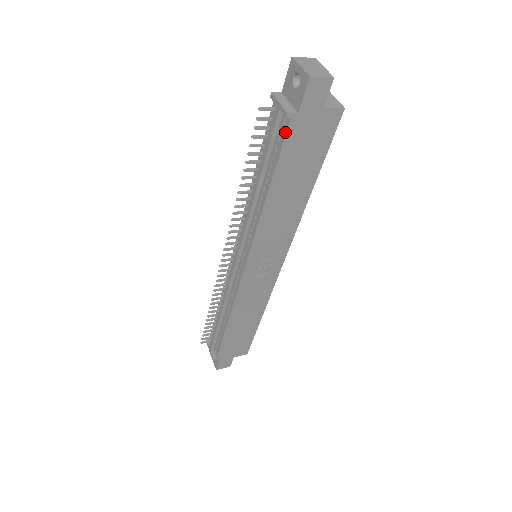
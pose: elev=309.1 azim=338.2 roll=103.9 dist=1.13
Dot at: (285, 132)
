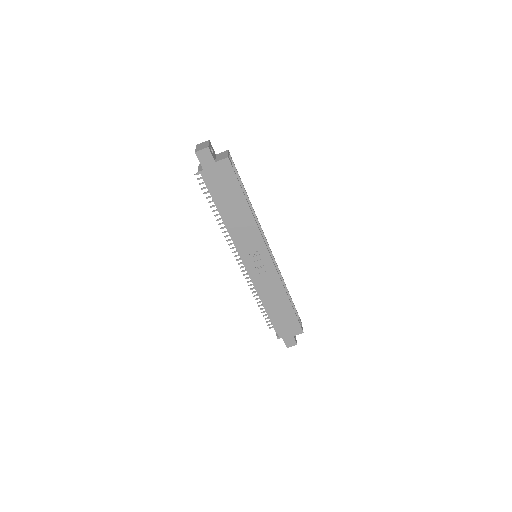
Dot at: (205, 181)
